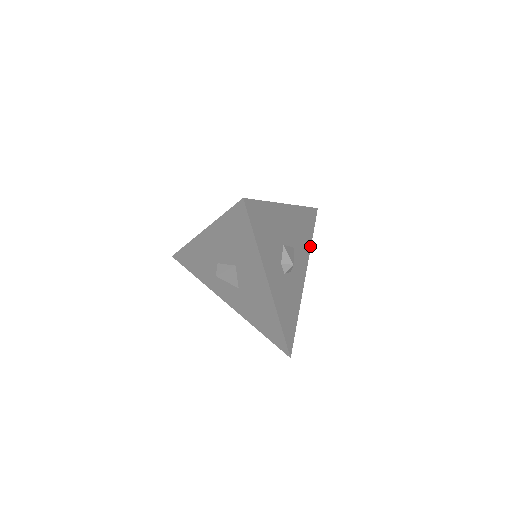
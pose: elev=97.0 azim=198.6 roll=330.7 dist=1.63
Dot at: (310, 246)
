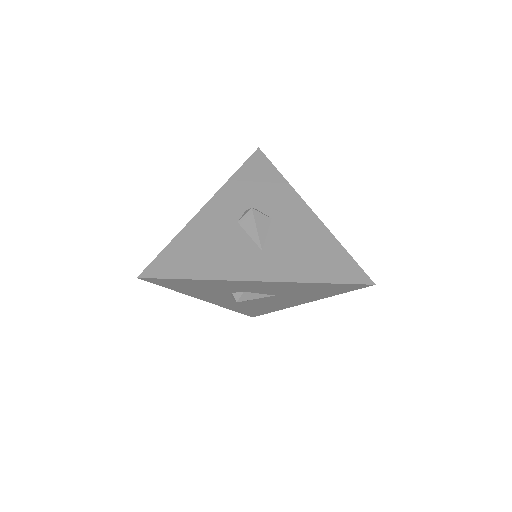
Dot at: occluded
